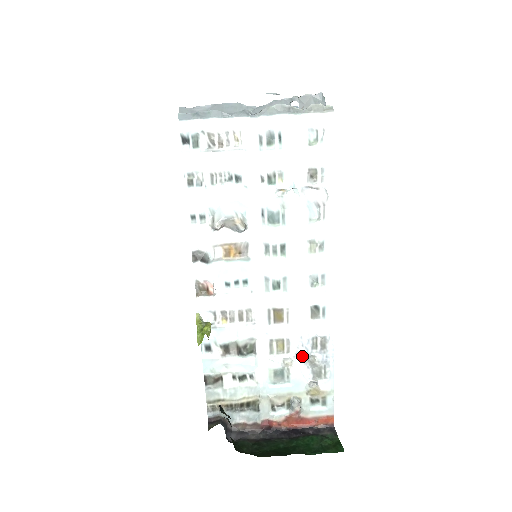
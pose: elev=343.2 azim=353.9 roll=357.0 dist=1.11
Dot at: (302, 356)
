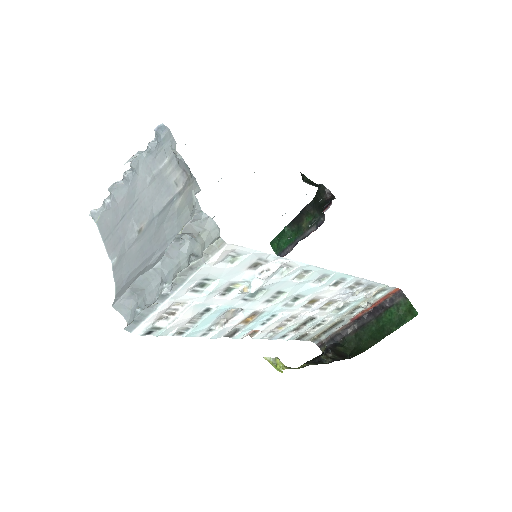
Dot at: (348, 296)
